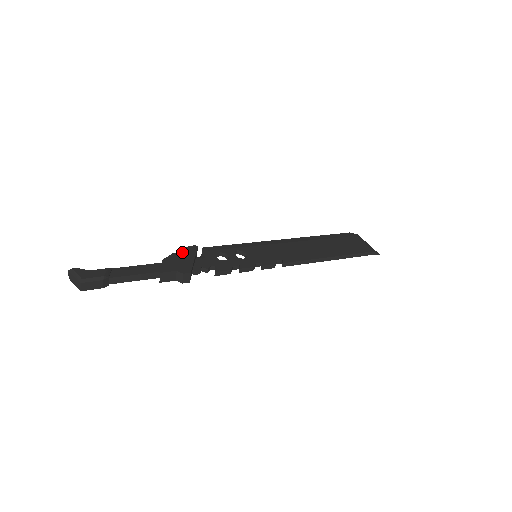
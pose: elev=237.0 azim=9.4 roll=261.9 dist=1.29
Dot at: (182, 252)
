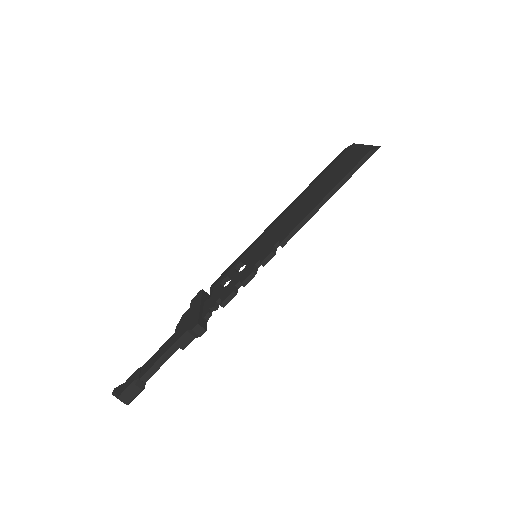
Dot at: (190, 307)
